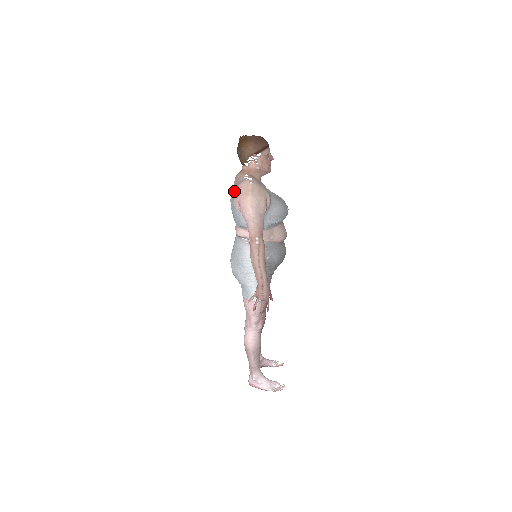
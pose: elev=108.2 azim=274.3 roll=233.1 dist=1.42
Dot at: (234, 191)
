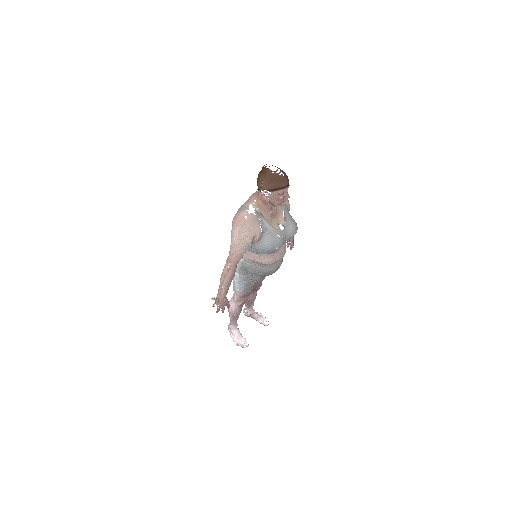
Dot at: (237, 212)
